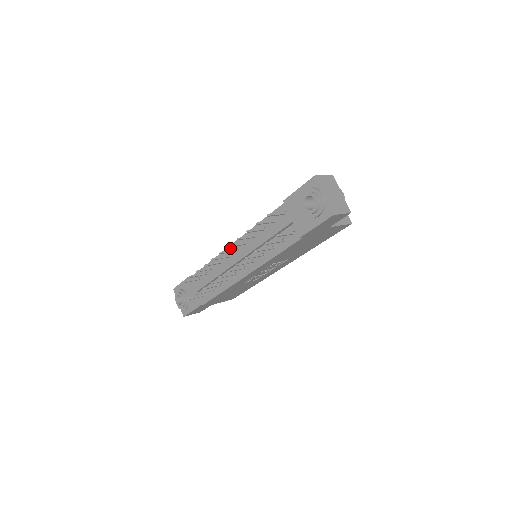
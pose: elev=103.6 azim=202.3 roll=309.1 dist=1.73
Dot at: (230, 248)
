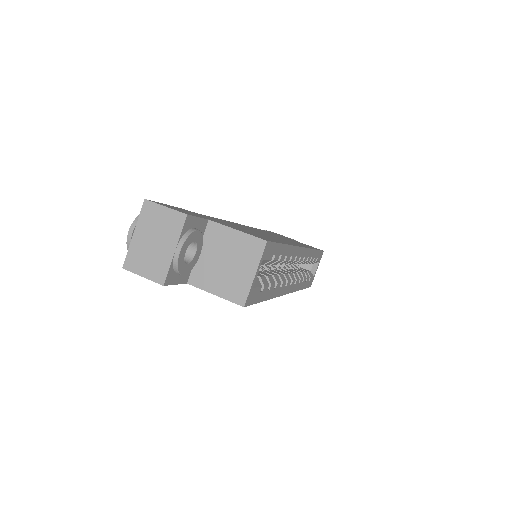
Dot at: occluded
